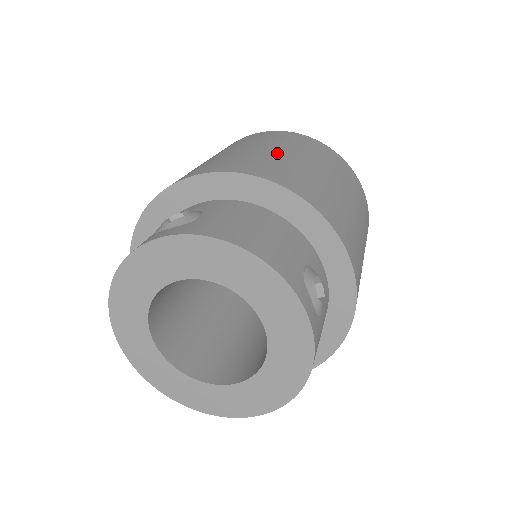
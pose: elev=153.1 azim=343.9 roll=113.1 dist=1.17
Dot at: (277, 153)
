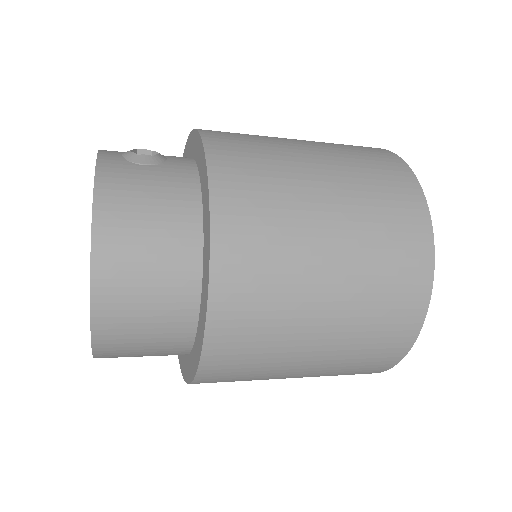
Dot at: occluded
